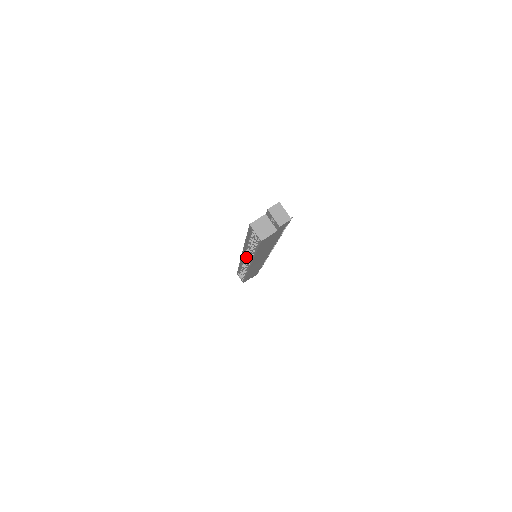
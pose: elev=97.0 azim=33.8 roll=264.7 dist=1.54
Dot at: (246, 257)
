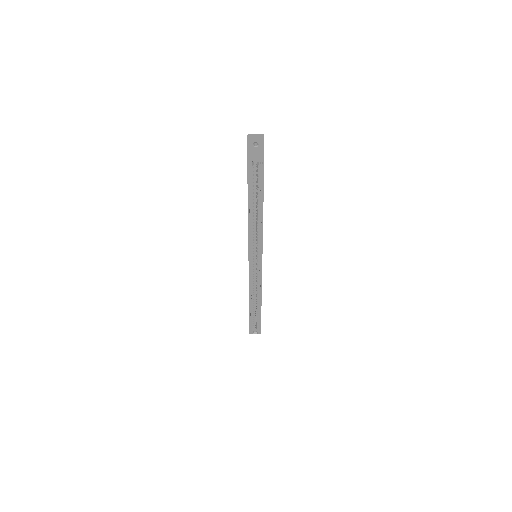
Dot at: (253, 256)
